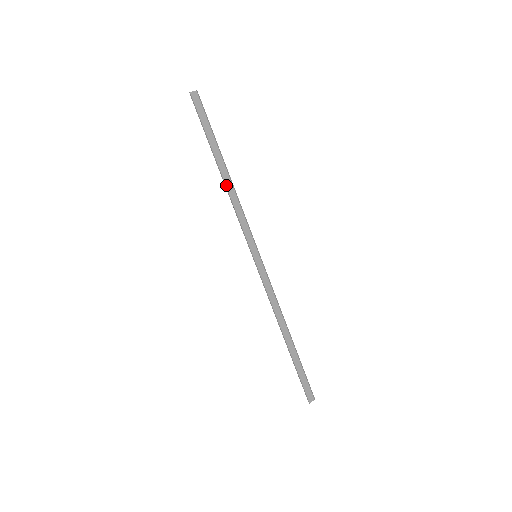
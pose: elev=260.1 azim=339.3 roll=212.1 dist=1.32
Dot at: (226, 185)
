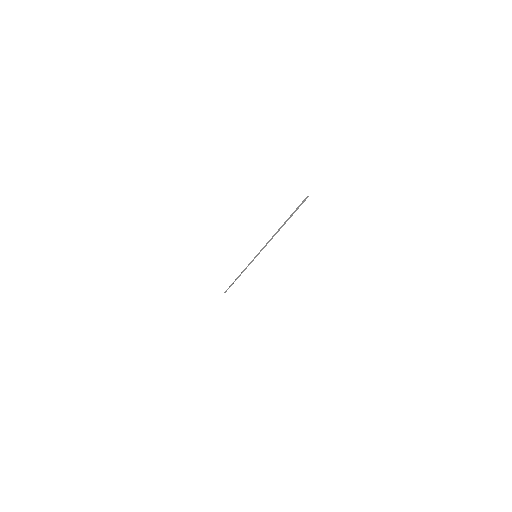
Dot at: (274, 235)
